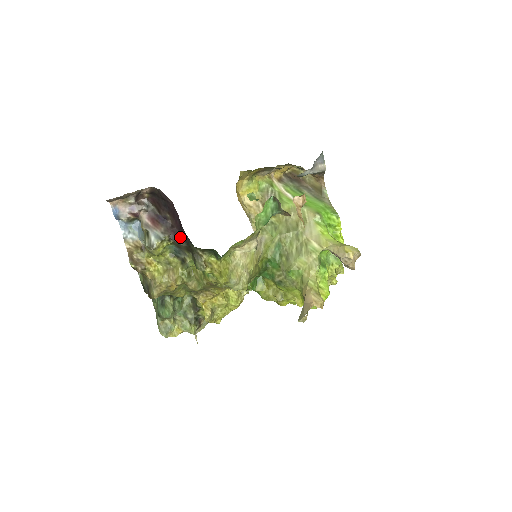
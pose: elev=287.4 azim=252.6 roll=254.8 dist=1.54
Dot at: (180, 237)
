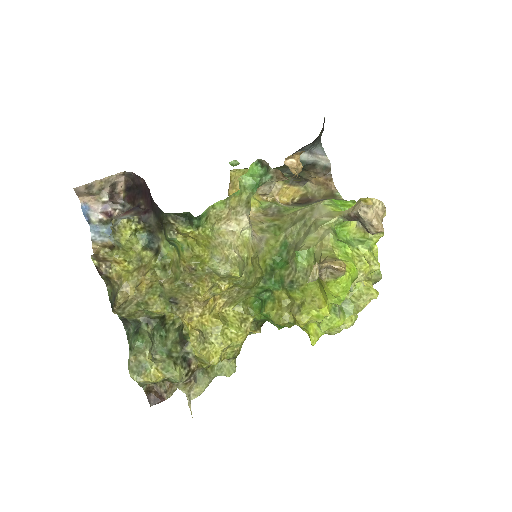
Dot at: (151, 215)
